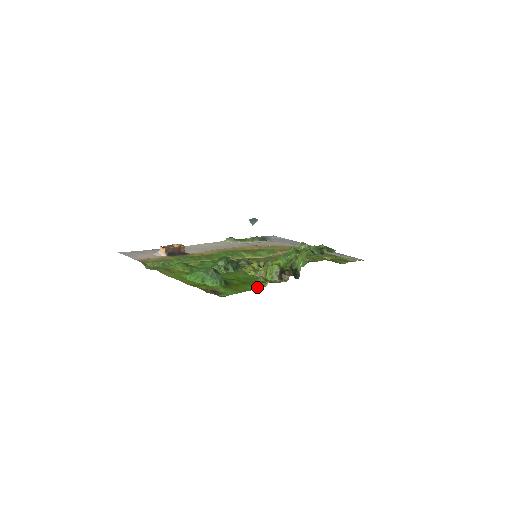
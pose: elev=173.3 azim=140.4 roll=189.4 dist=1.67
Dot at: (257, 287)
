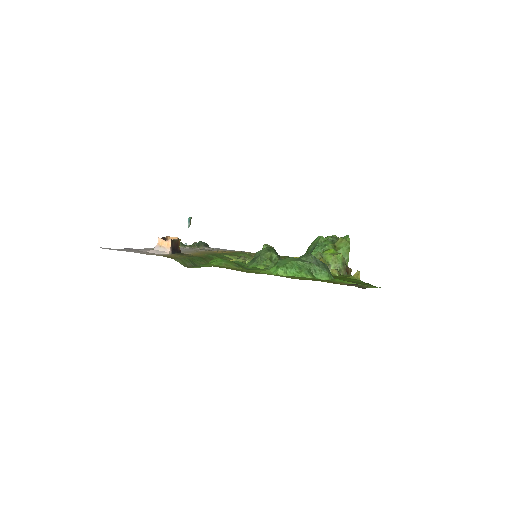
Dot at: (358, 280)
